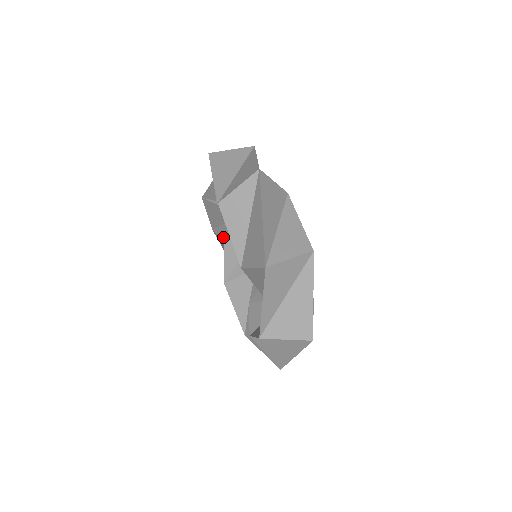
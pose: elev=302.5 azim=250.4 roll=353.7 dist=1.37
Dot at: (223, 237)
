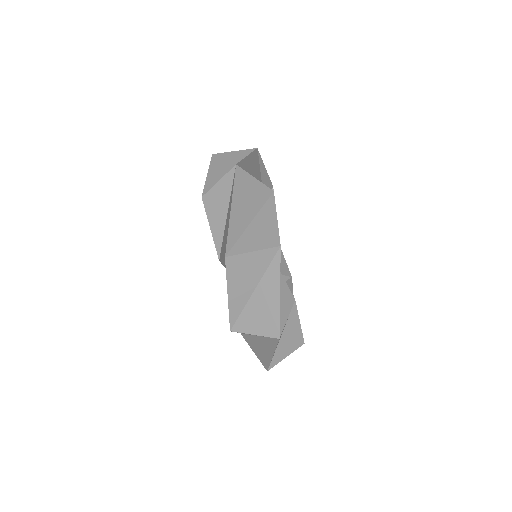
Dot at: occluded
